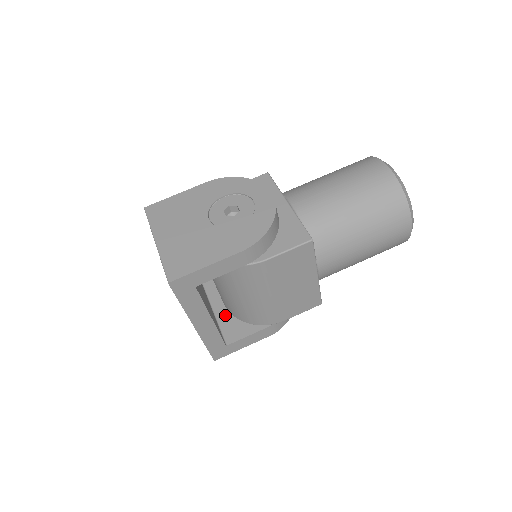
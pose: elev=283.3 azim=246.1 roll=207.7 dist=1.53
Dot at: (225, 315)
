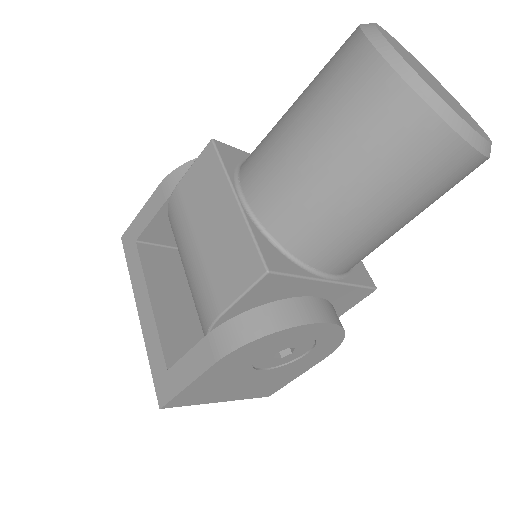
Dot at: occluded
